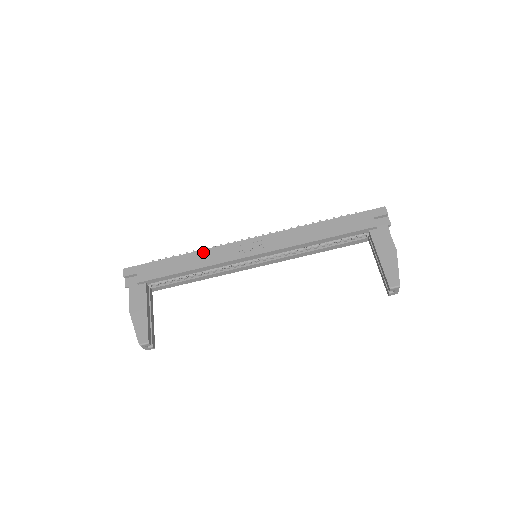
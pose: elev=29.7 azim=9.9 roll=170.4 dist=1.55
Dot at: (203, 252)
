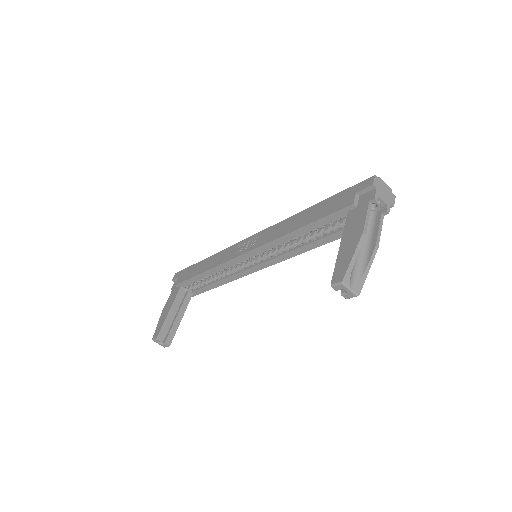
Dot at: (217, 254)
